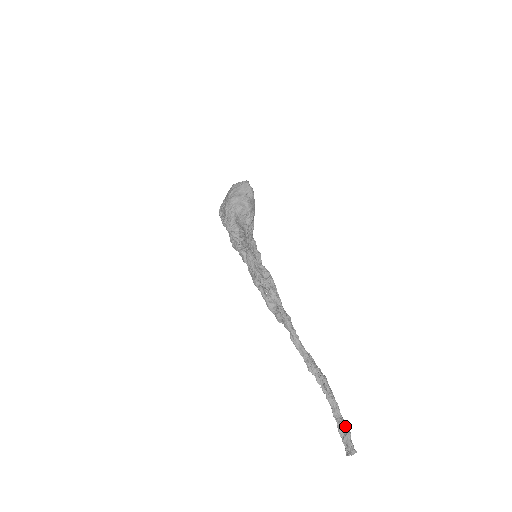
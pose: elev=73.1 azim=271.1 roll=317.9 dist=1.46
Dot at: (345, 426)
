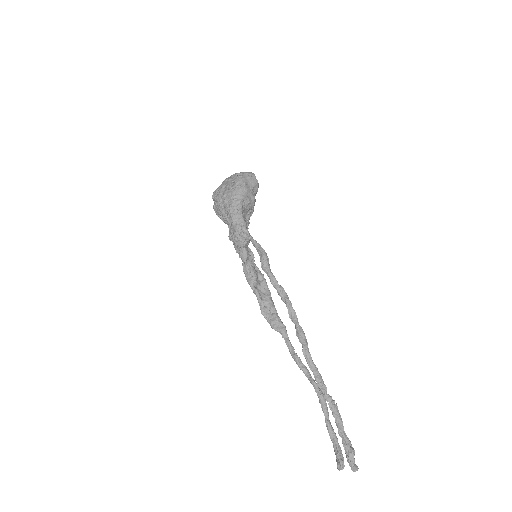
Dot at: (350, 443)
